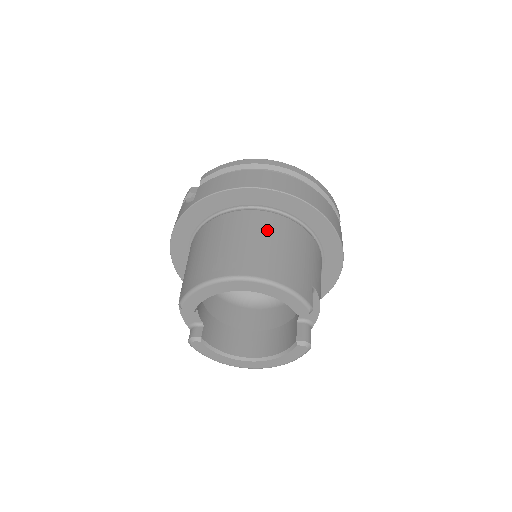
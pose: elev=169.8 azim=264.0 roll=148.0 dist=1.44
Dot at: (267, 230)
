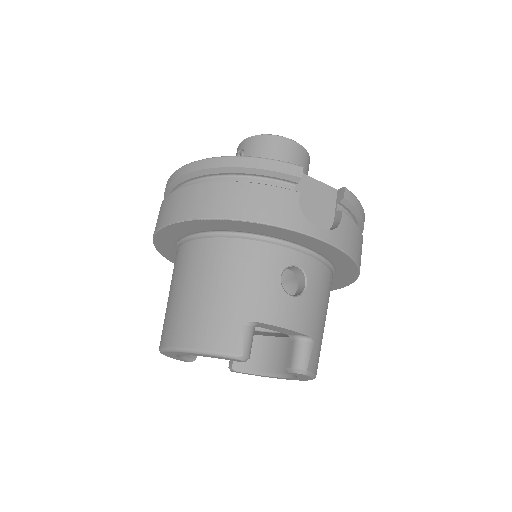
Dot at: (187, 271)
